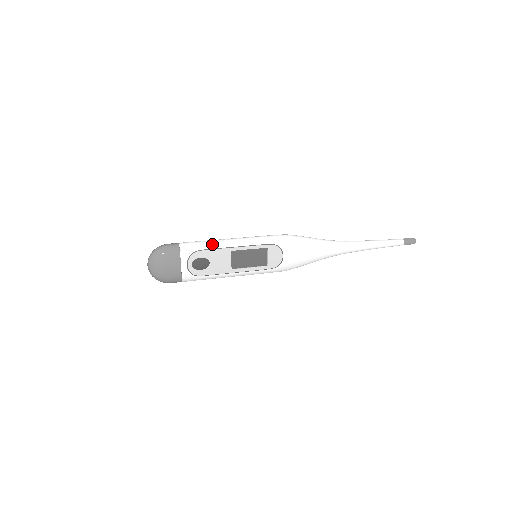
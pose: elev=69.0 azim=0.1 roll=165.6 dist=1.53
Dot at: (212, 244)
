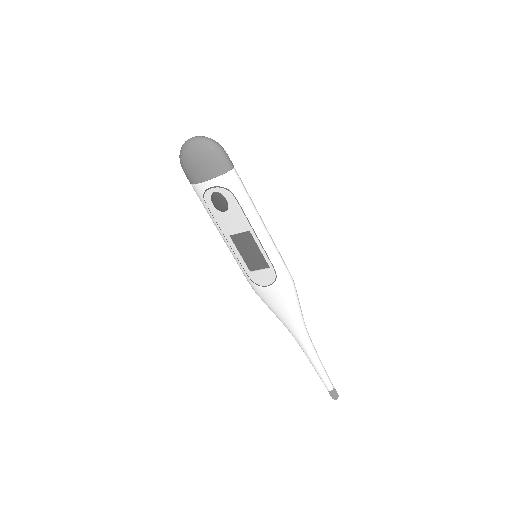
Dot at: (249, 207)
